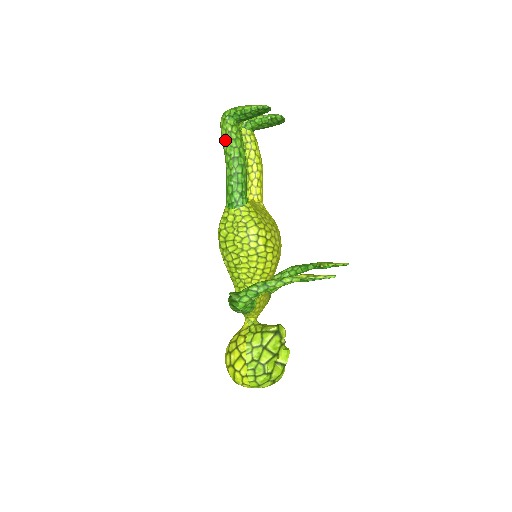
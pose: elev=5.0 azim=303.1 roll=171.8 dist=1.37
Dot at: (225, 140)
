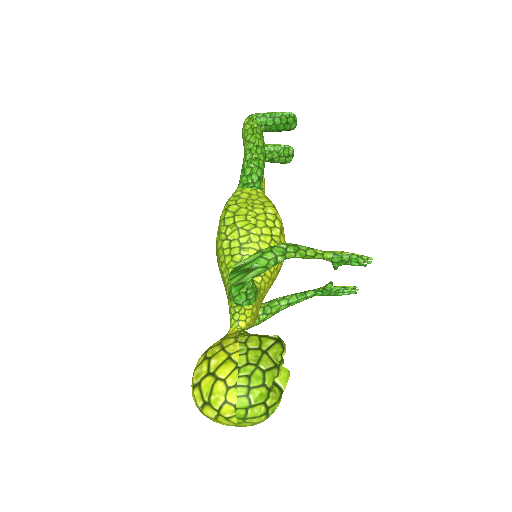
Dot at: (249, 132)
